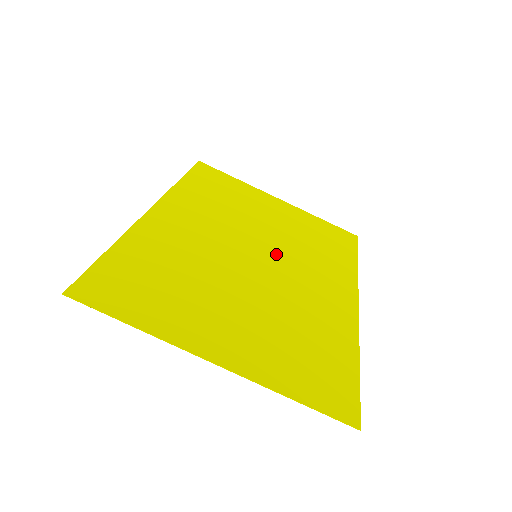
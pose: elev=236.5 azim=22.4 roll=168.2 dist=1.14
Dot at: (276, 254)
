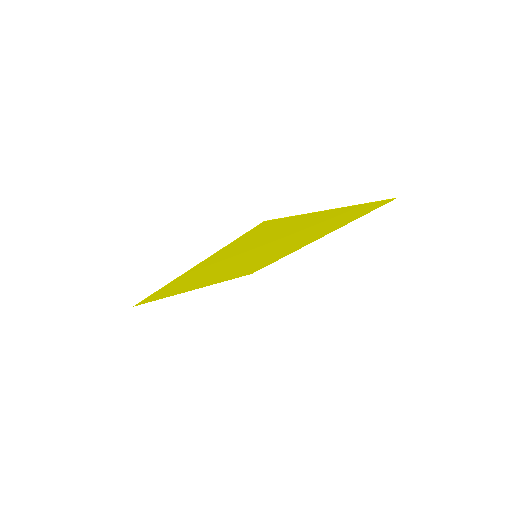
Dot at: (257, 258)
